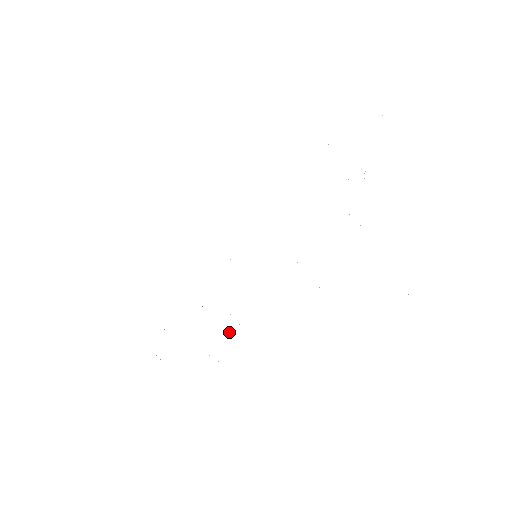
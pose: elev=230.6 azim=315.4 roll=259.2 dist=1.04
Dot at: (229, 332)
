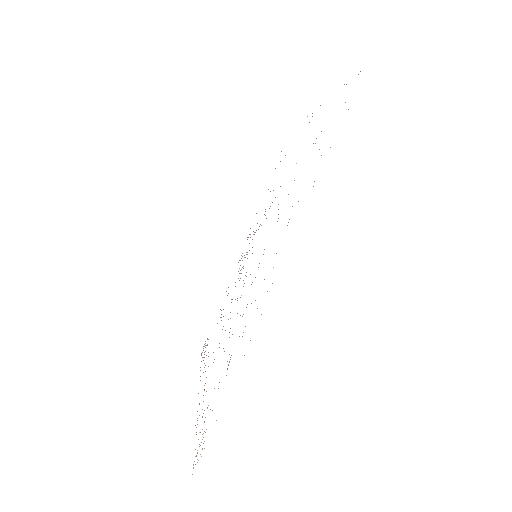
Dot at: occluded
